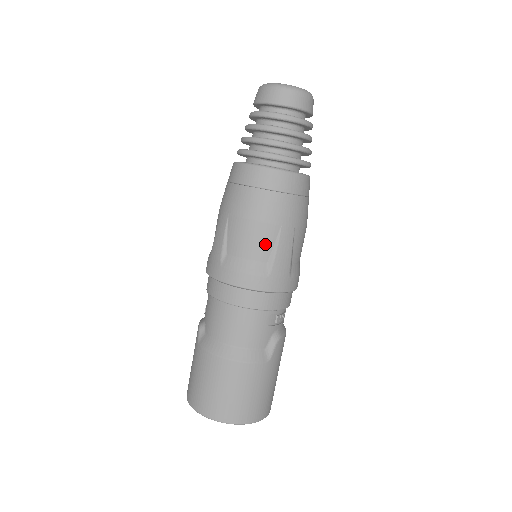
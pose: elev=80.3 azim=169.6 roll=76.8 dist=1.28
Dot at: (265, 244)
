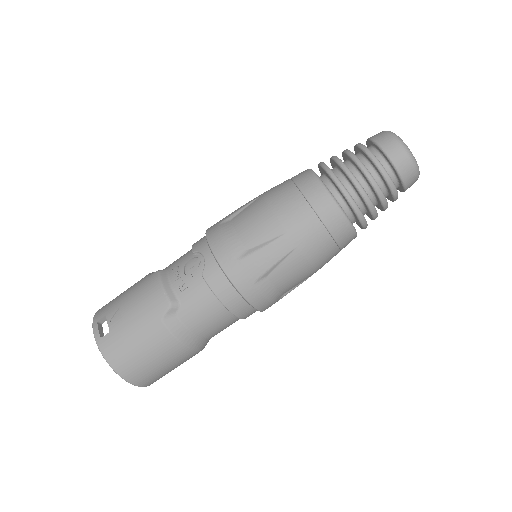
Dot at: (298, 283)
